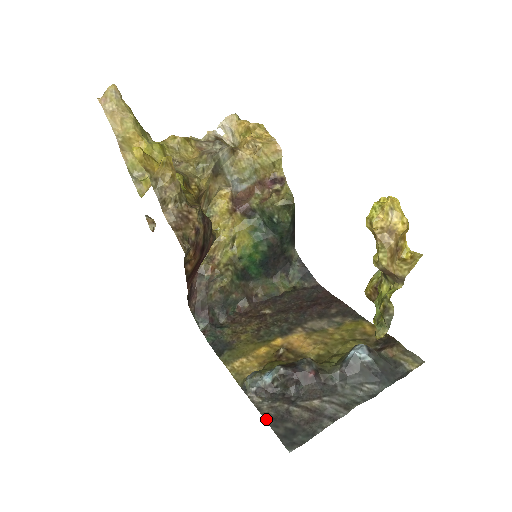
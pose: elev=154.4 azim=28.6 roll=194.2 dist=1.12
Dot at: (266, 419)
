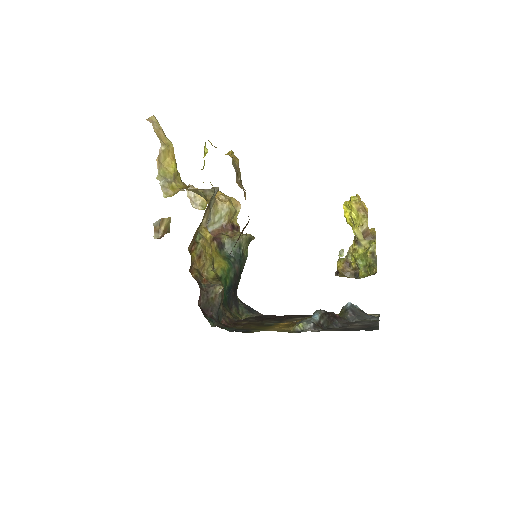
Dot at: occluded
